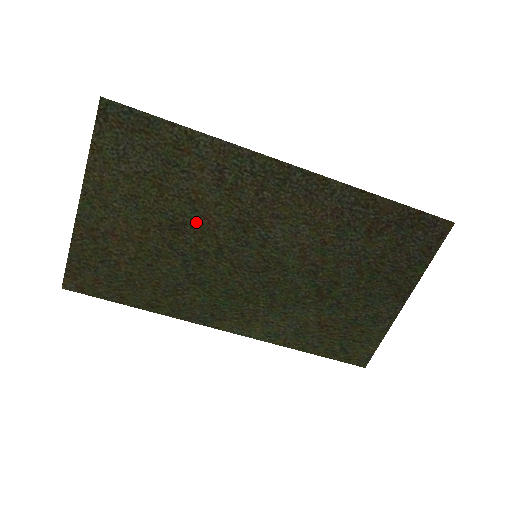
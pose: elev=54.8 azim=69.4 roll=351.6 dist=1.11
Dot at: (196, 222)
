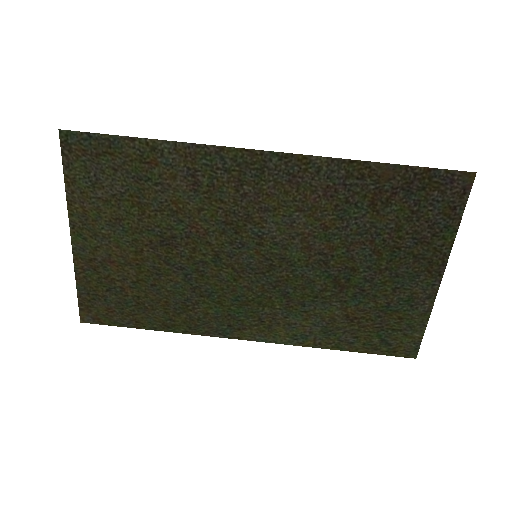
Dot at: (185, 233)
